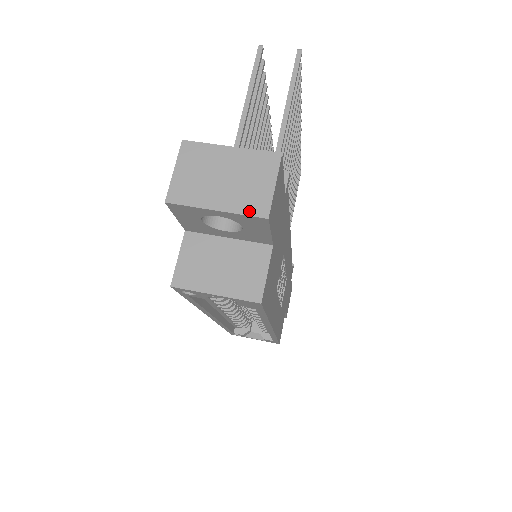
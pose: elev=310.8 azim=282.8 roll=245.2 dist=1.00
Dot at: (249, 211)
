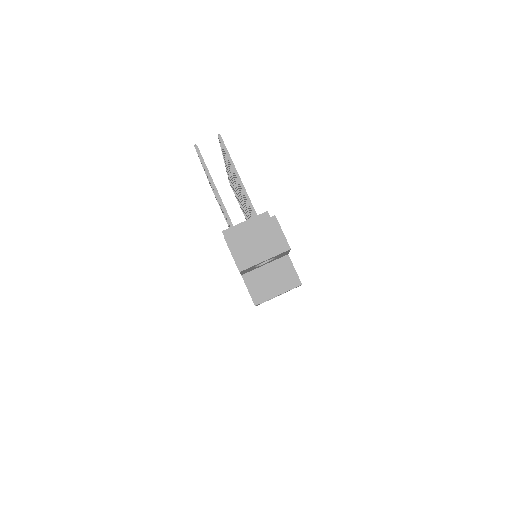
Dot at: (280, 251)
